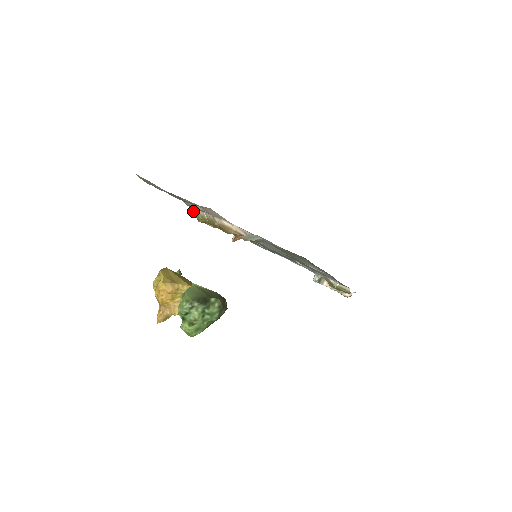
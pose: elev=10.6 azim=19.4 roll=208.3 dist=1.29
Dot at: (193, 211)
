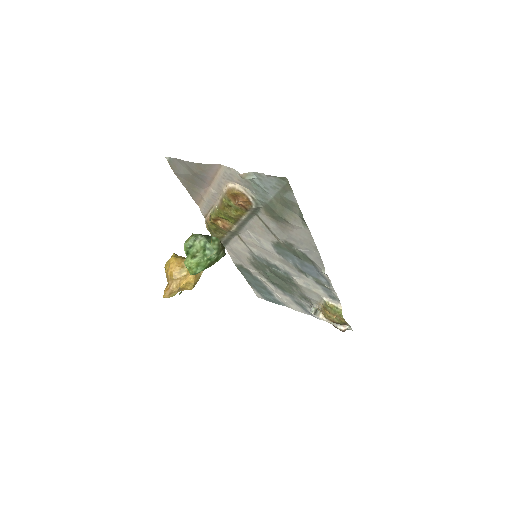
Dot at: (207, 217)
